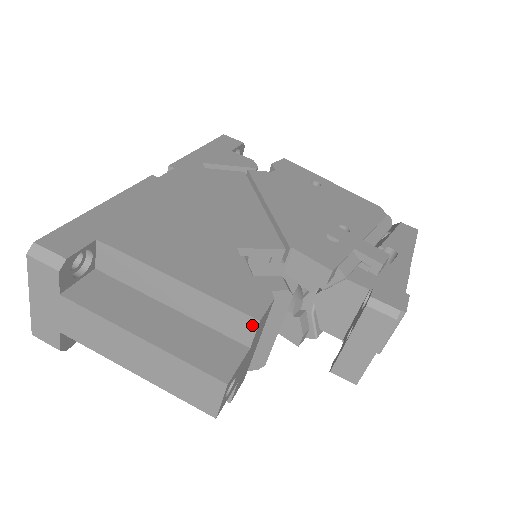
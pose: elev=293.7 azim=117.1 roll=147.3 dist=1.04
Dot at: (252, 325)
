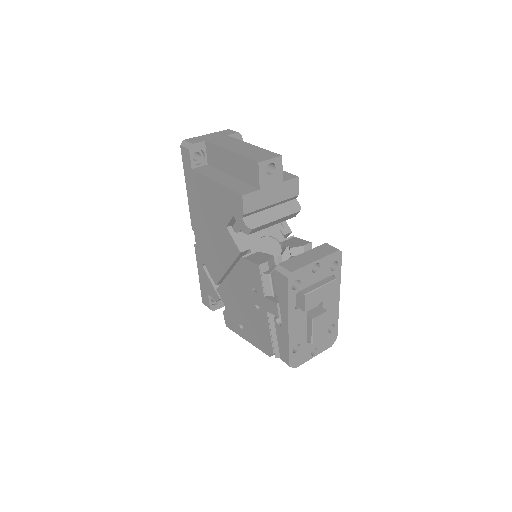
Dot at: (293, 177)
